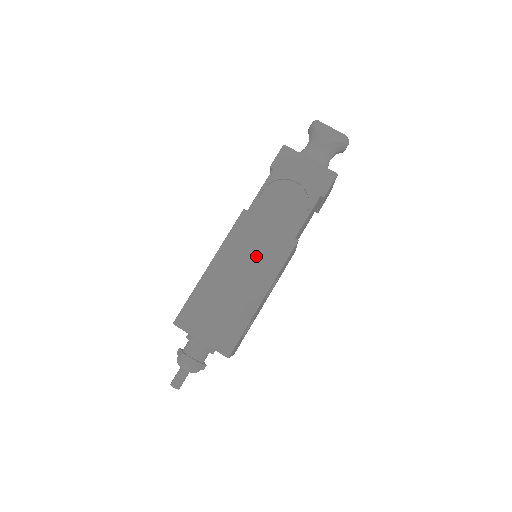
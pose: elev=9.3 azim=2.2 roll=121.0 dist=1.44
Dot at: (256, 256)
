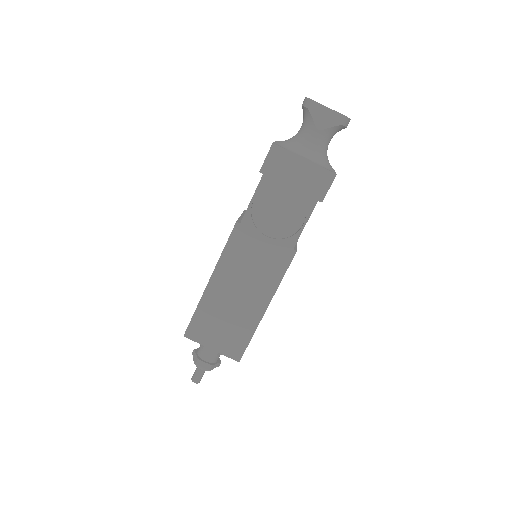
Dot at: (255, 270)
